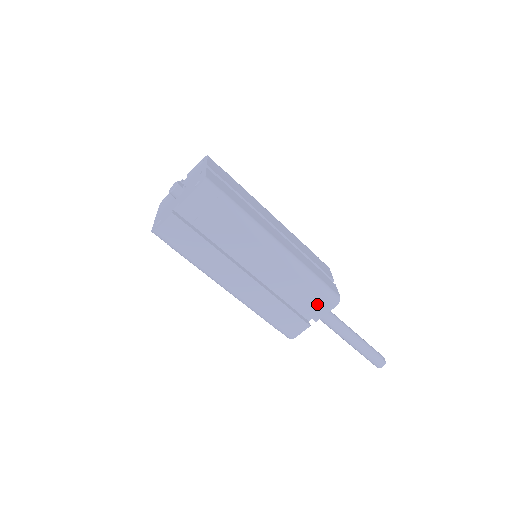
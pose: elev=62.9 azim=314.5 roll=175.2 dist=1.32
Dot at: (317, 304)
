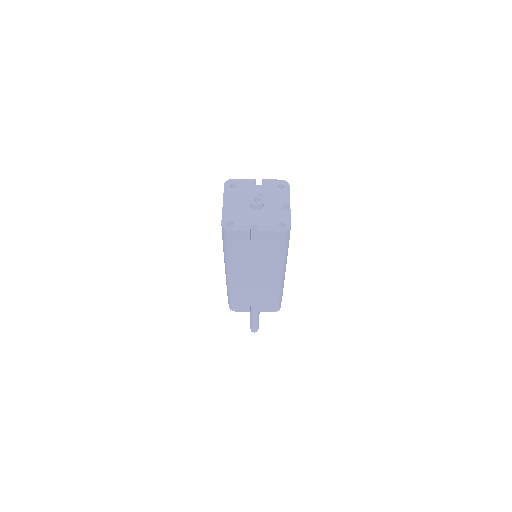
Dot at: (267, 306)
